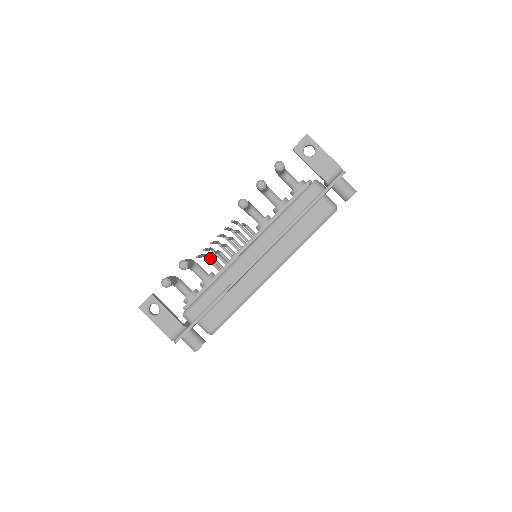
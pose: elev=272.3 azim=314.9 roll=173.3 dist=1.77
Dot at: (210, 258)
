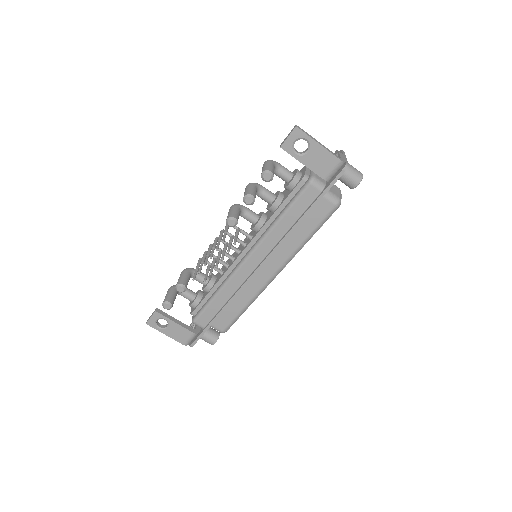
Dot at: (207, 273)
